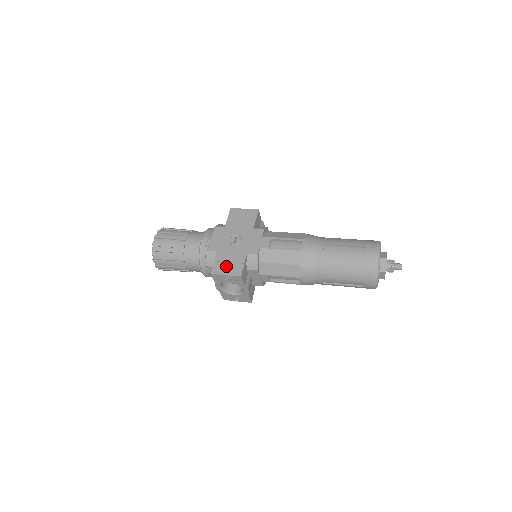
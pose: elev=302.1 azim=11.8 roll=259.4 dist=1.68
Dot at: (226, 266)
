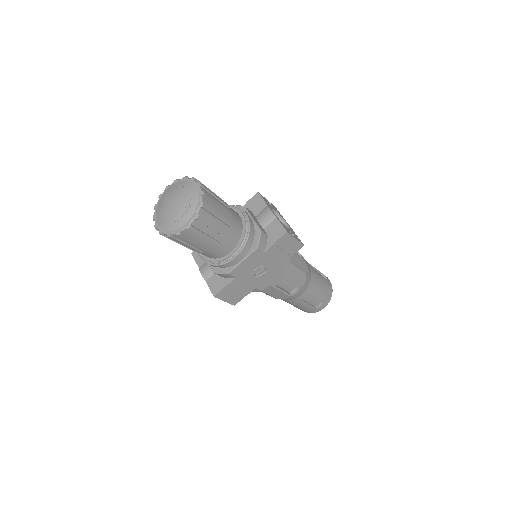
Dot at: (232, 294)
